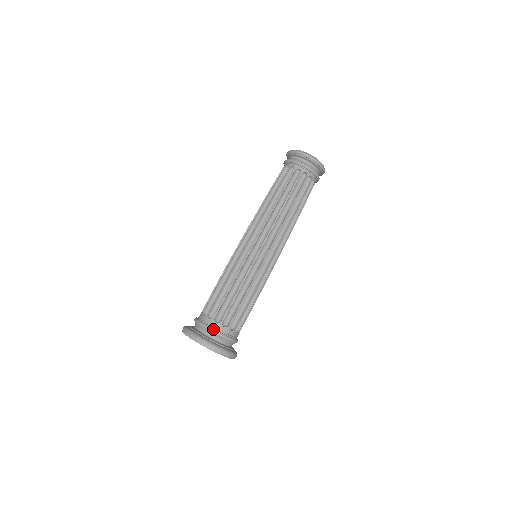
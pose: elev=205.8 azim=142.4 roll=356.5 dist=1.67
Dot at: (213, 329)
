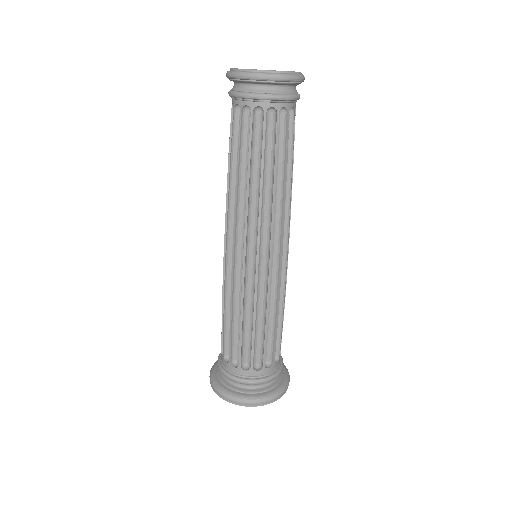
Dot at: (223, 371)
